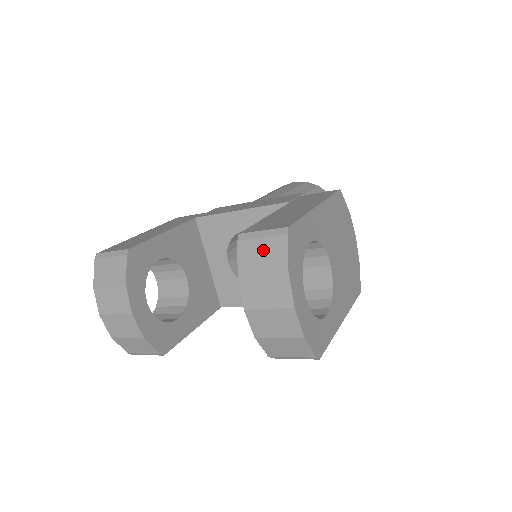
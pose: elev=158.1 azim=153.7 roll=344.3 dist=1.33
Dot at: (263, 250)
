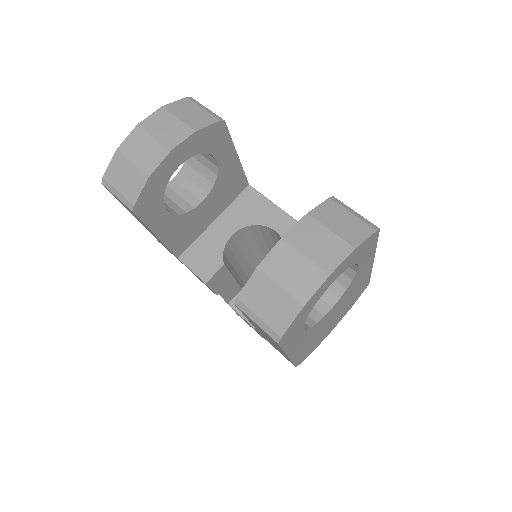
Dot at: (346, 220)
